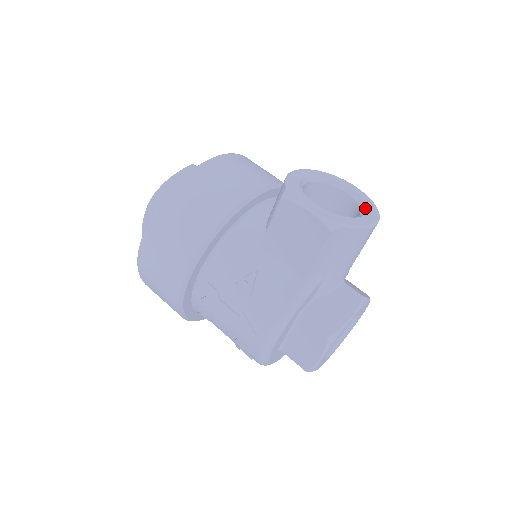
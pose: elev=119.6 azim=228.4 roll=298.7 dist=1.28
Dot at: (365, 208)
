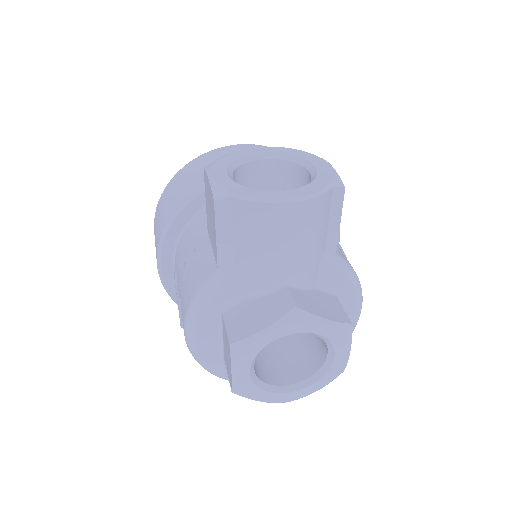
Dot at: occluded
